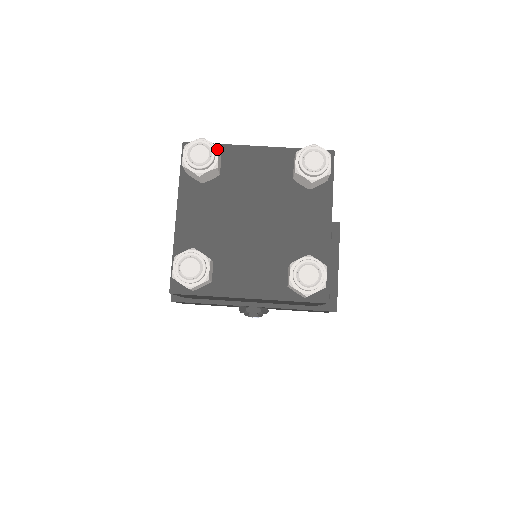
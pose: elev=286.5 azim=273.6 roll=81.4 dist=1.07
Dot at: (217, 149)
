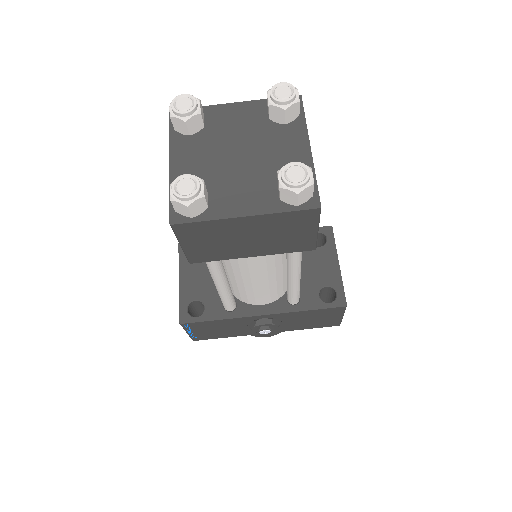
Dot at: (198, 100)
